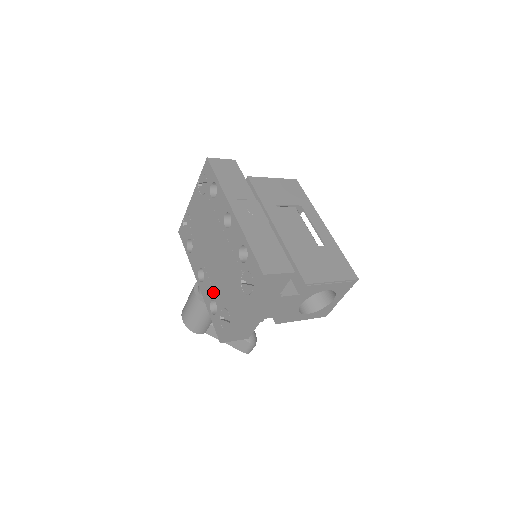
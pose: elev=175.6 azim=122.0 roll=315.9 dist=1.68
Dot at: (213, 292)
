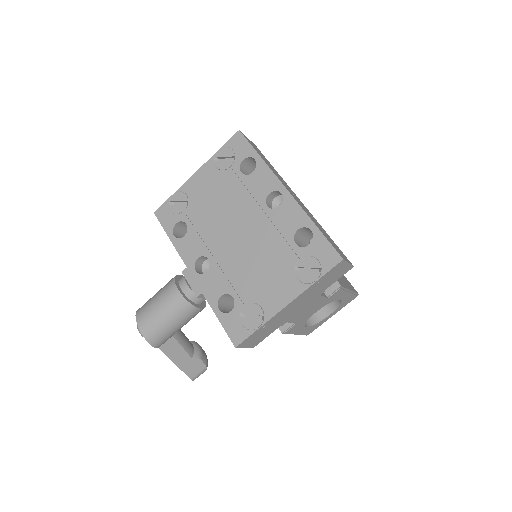
Dot at: (229, 284)
